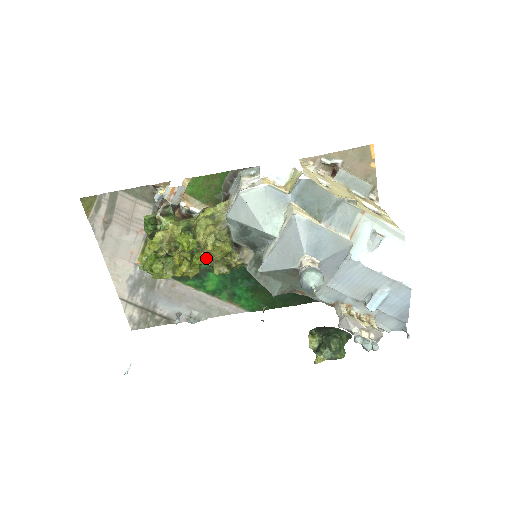
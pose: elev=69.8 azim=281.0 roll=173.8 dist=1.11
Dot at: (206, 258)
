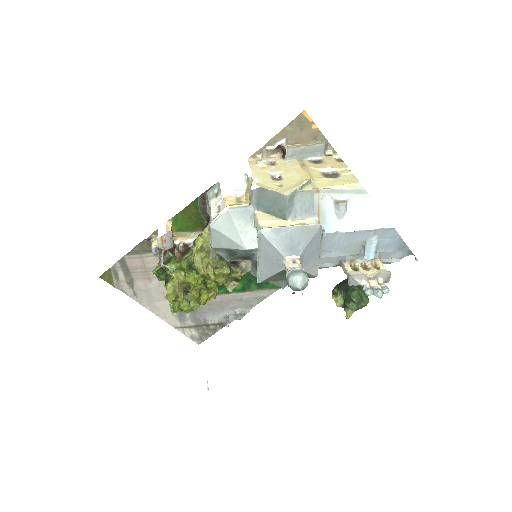
Dot at: occluded
